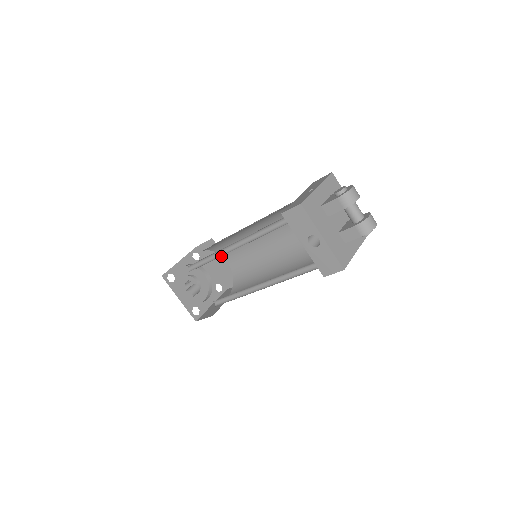
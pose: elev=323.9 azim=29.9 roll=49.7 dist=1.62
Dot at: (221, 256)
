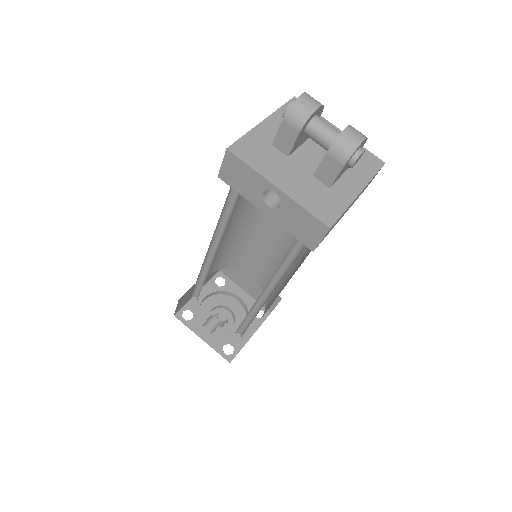
Dot at: occluded
